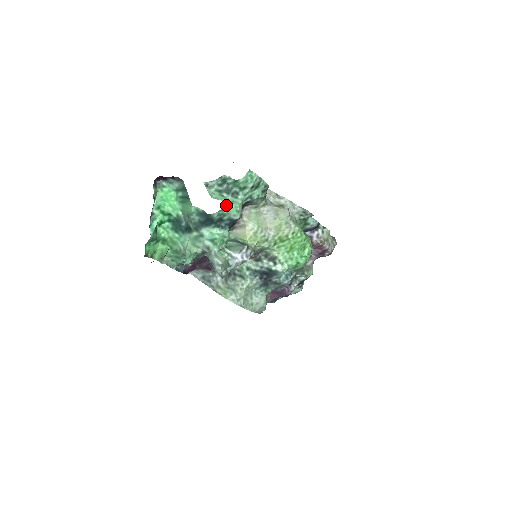
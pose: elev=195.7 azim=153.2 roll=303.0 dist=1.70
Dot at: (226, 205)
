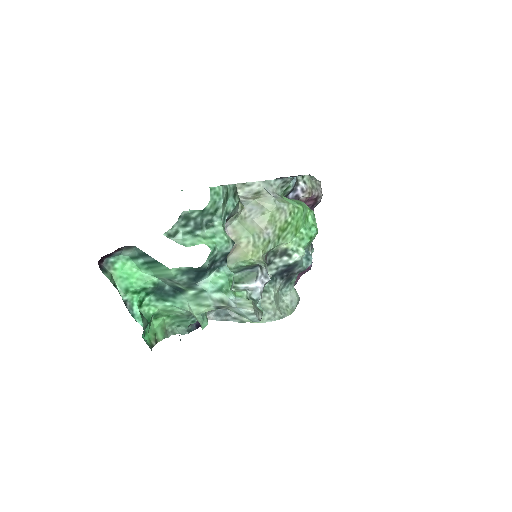
Dot at: (211, 245)
